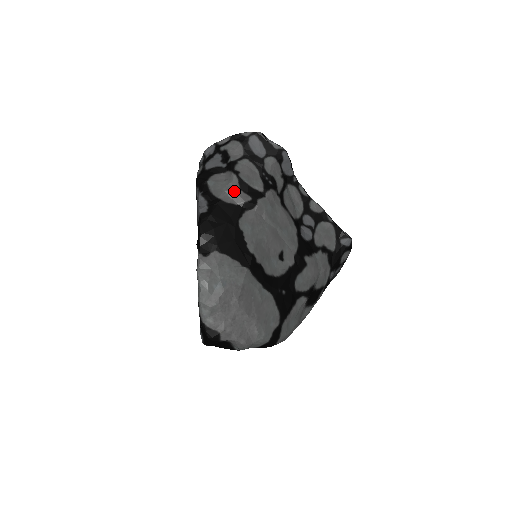
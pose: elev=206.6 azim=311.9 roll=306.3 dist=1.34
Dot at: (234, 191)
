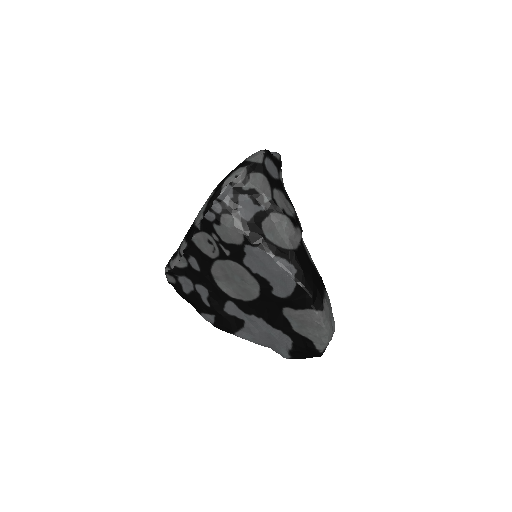
Dot at: (295, 233)
